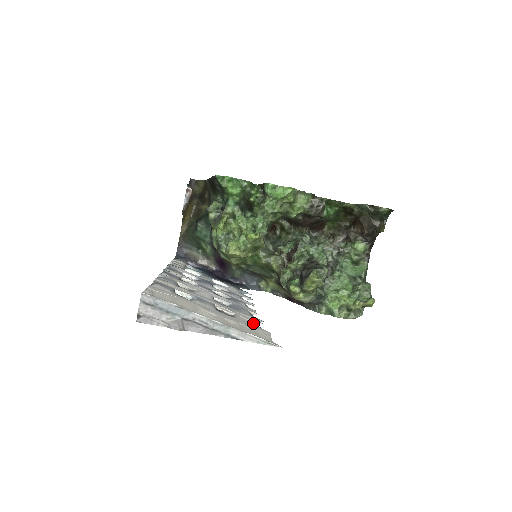
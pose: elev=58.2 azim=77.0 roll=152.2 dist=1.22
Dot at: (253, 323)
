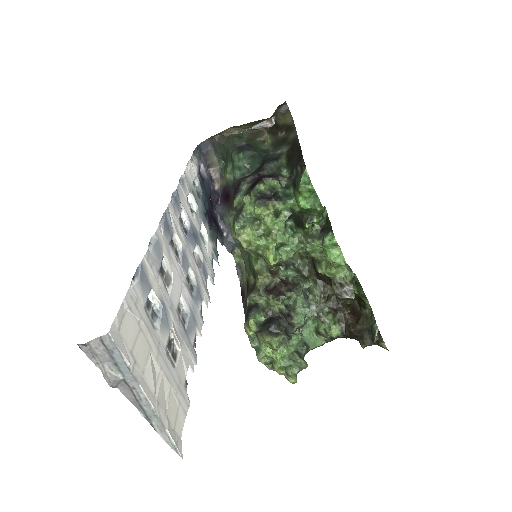
Dot at: occluded
